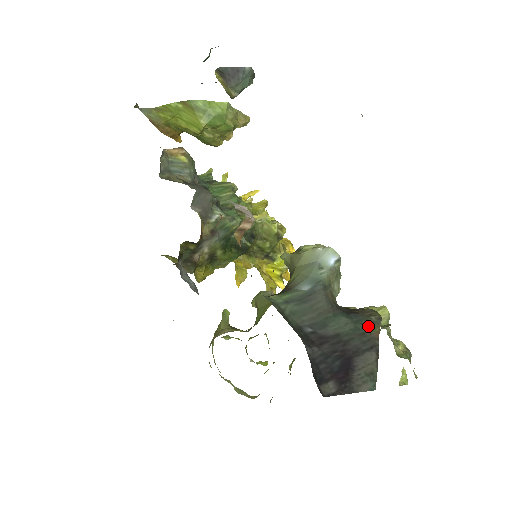
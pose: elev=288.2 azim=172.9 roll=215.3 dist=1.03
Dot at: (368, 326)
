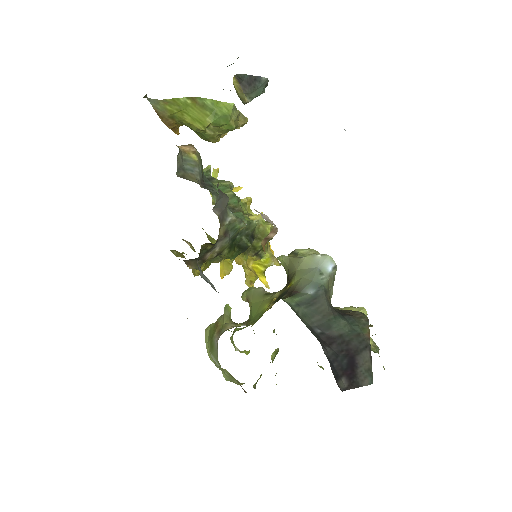
Dot at: (361, 327)
